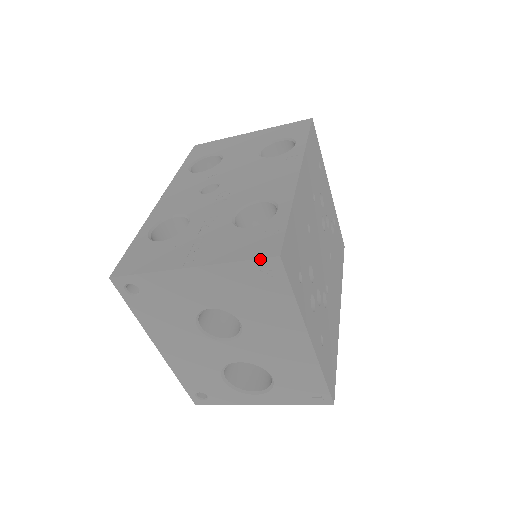
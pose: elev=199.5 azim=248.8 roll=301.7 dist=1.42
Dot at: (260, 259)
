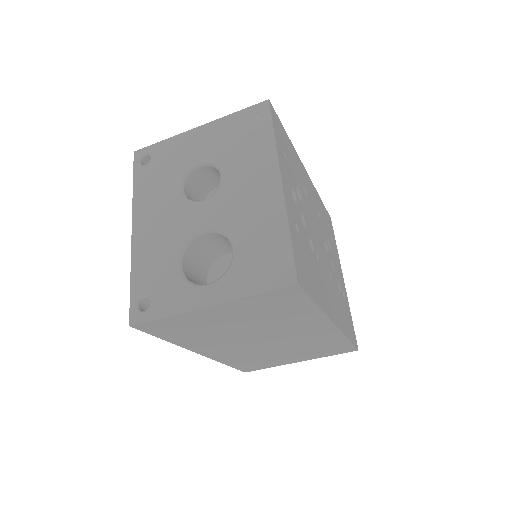
Dot at: (254, 106)
